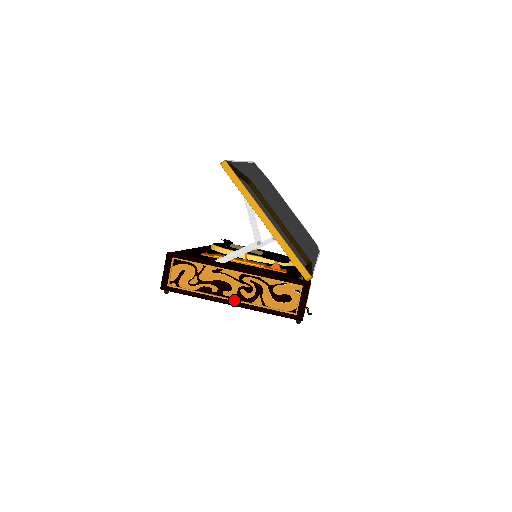
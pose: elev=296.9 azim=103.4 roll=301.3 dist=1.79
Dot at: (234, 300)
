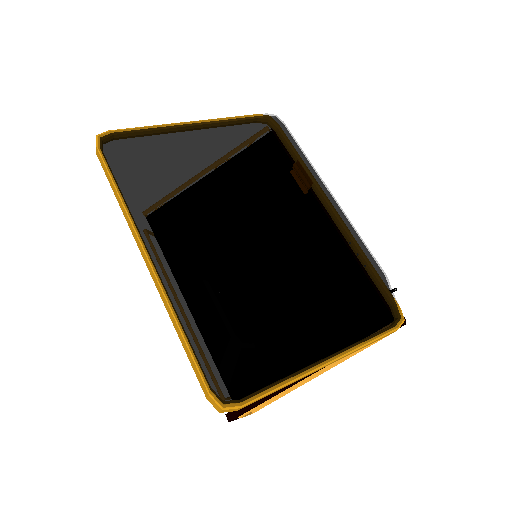
Dot at: occluded
